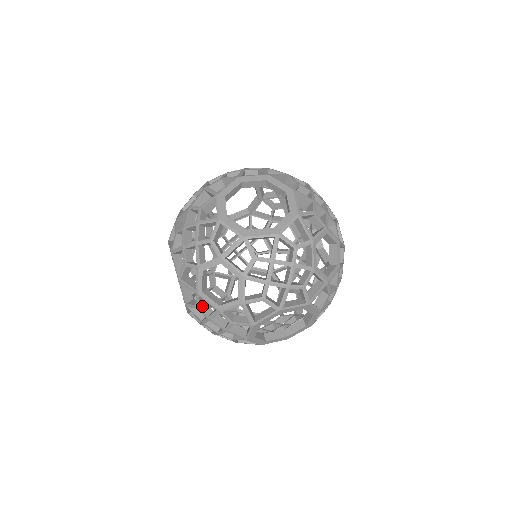
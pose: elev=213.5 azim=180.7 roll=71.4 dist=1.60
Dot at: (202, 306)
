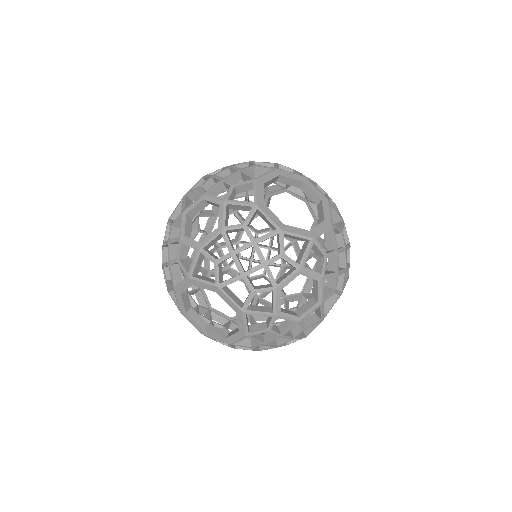
Dot at: (176, 229)
